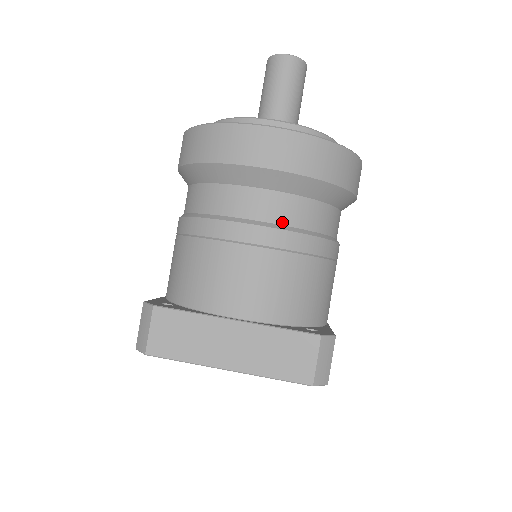
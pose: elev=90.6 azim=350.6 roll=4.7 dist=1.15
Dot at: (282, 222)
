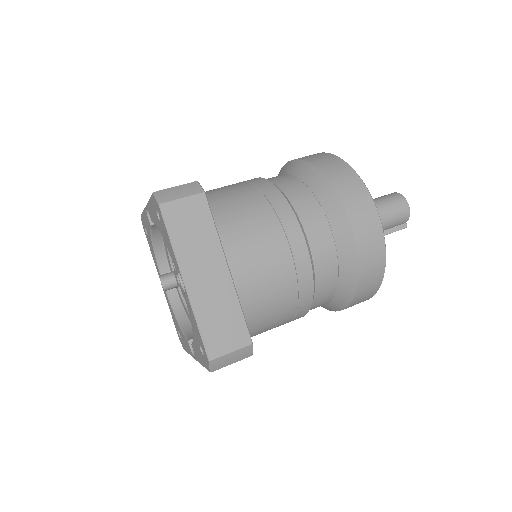
Dot at: occluded
